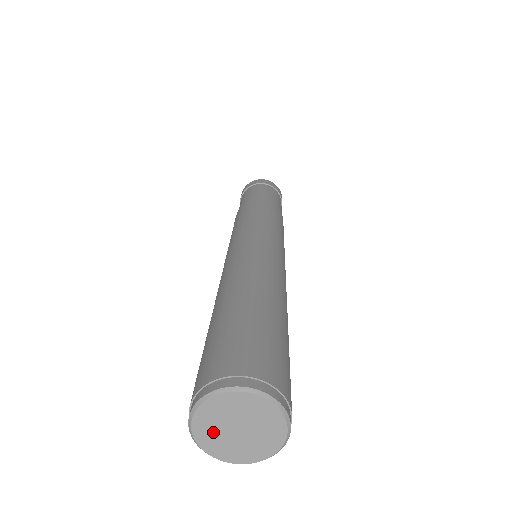
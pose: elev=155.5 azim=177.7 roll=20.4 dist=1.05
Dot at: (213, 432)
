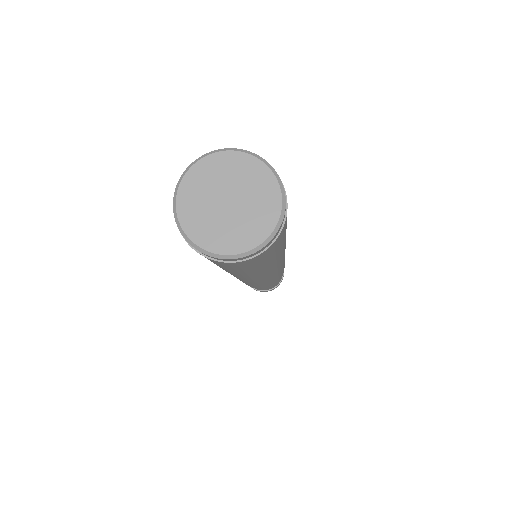
Dot at: (205, 186)
